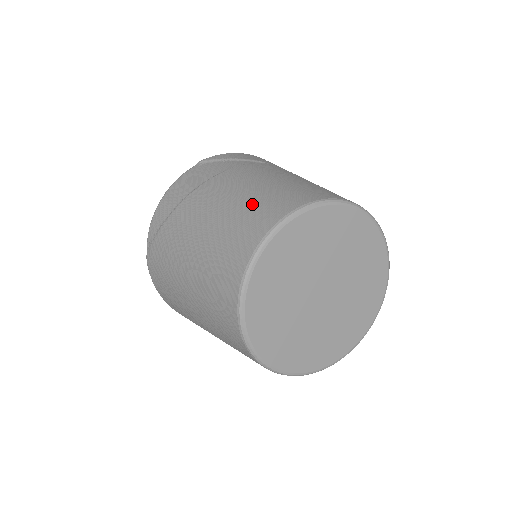
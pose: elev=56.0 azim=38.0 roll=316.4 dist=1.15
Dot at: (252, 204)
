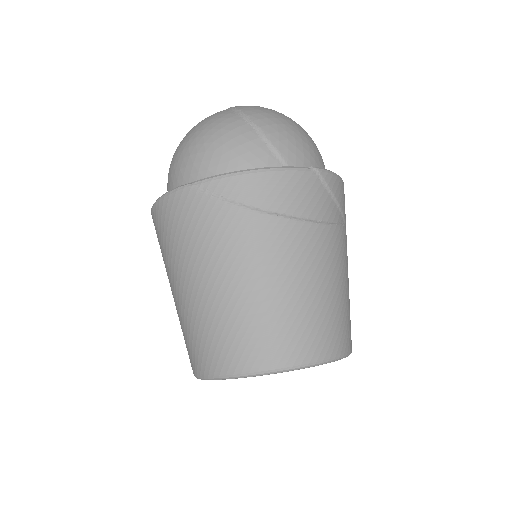
Dot at: (316, 315)
